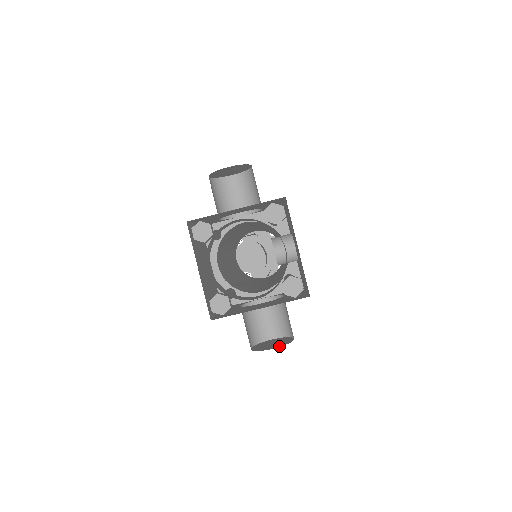
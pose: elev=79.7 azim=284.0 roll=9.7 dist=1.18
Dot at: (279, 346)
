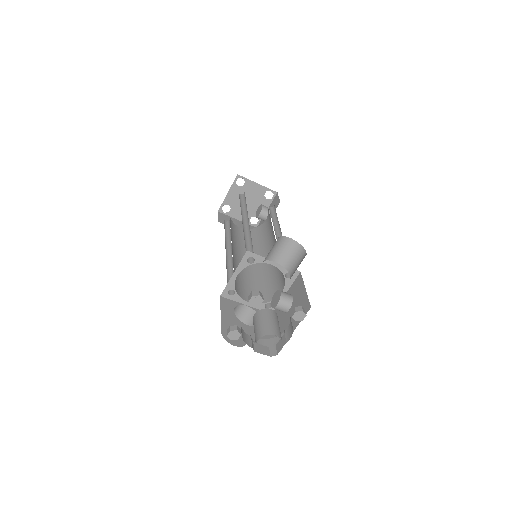
Dot at: (239, 346)
